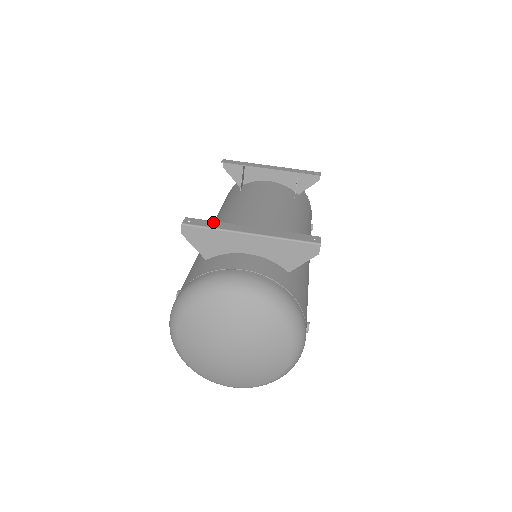
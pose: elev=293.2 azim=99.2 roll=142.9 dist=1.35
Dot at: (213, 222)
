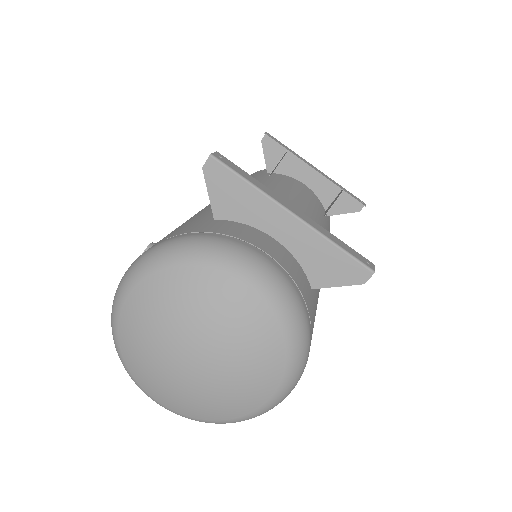
Dot at: (250, 175)
